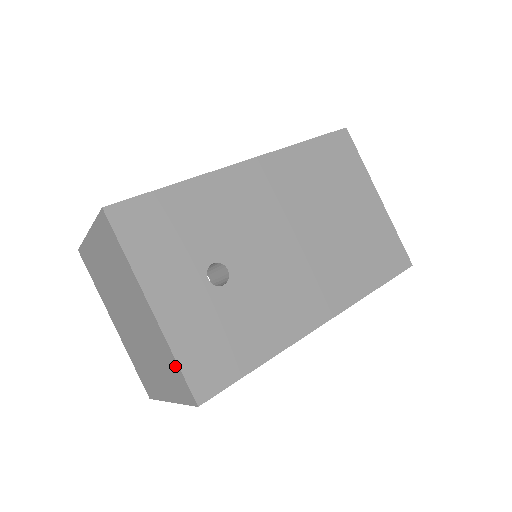
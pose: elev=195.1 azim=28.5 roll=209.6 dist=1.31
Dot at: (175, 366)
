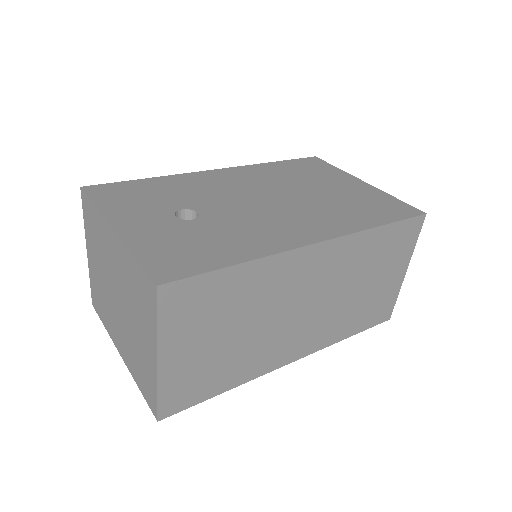
Dot at: (136, 268)
